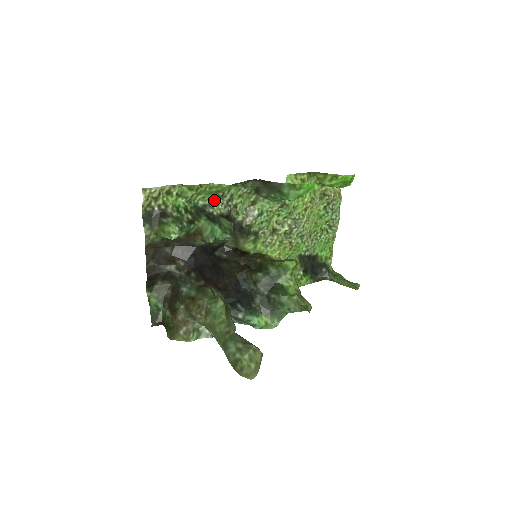
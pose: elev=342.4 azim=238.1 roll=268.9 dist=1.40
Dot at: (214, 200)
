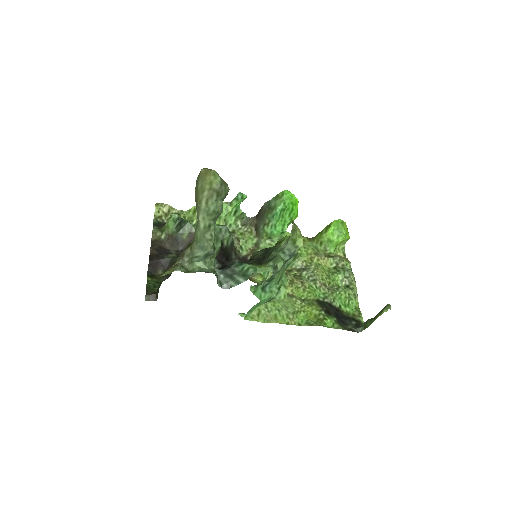
Dot at: occluded
